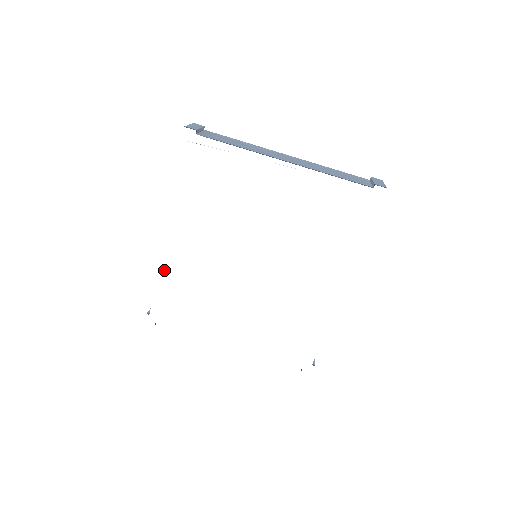
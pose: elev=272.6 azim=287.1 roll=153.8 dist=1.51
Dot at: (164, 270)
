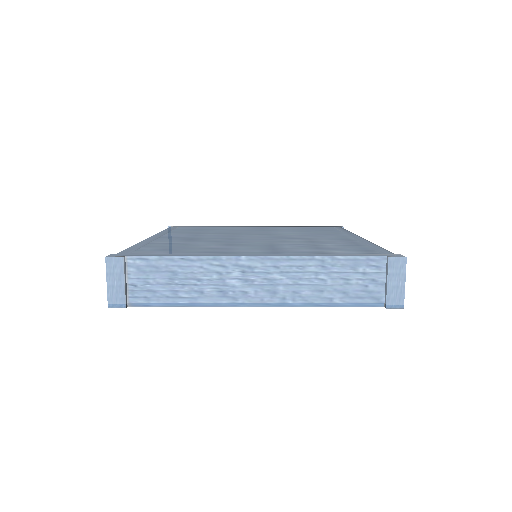
Dot at: occluded
